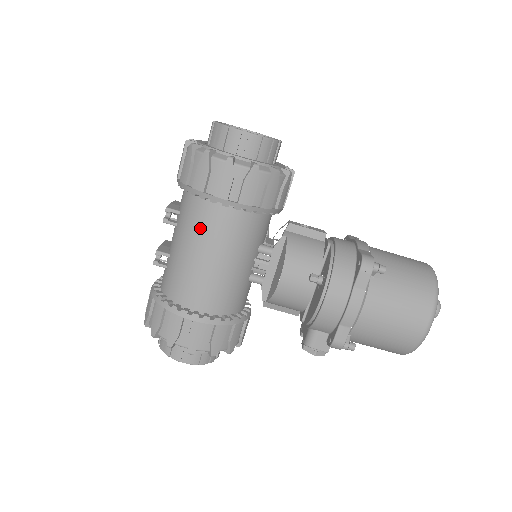
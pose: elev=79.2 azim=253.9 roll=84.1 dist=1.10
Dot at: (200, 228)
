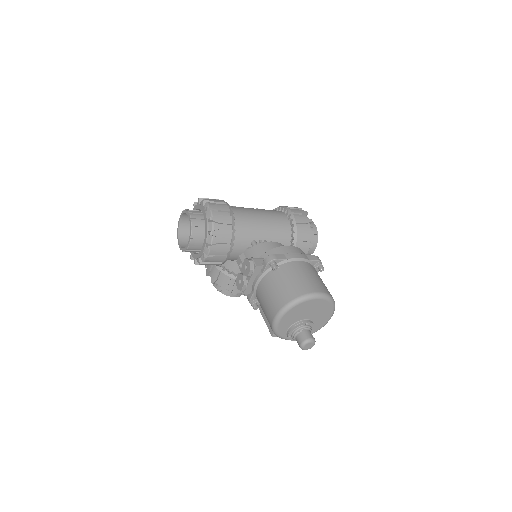
Dot at: (268, 210)
